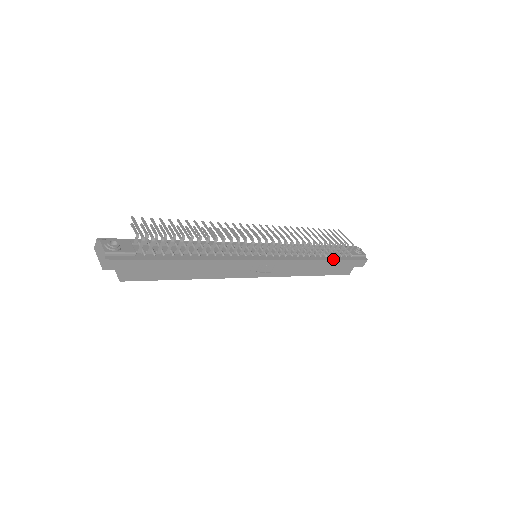
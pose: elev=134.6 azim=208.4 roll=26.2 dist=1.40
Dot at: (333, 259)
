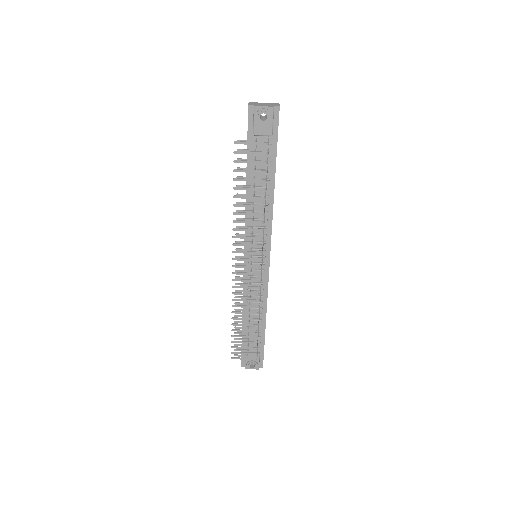
Dot at: (274, 172)
